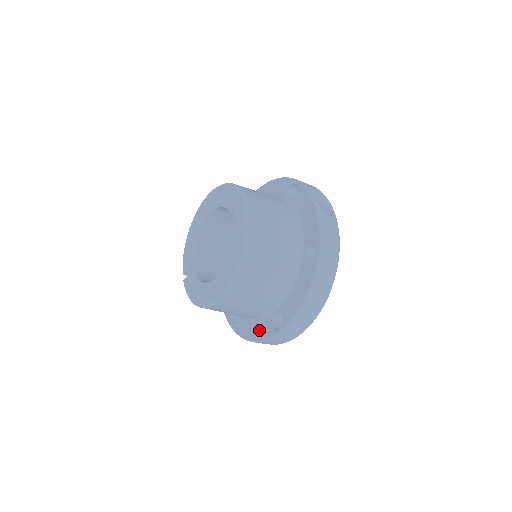
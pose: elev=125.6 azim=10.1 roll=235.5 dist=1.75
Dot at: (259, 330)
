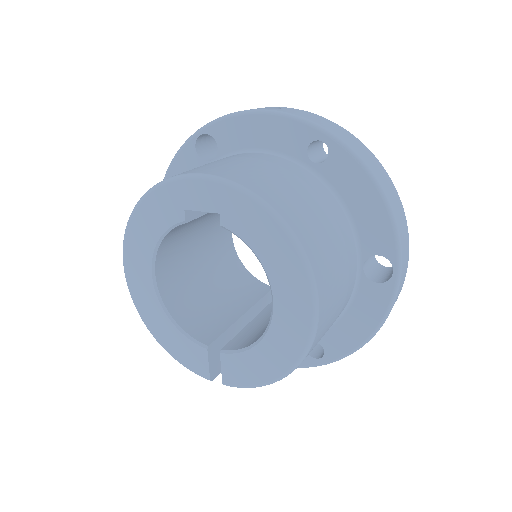
Dot at: (367, 312)
